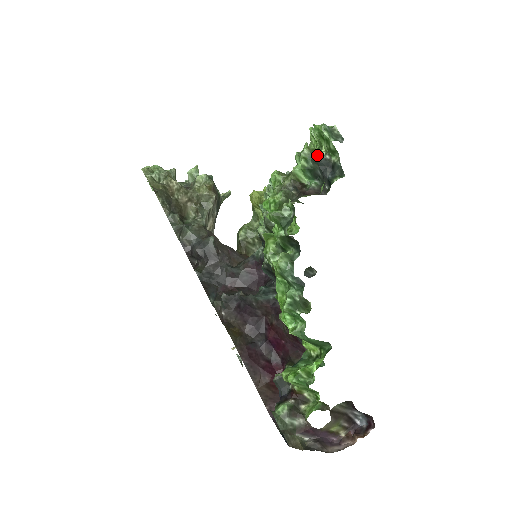
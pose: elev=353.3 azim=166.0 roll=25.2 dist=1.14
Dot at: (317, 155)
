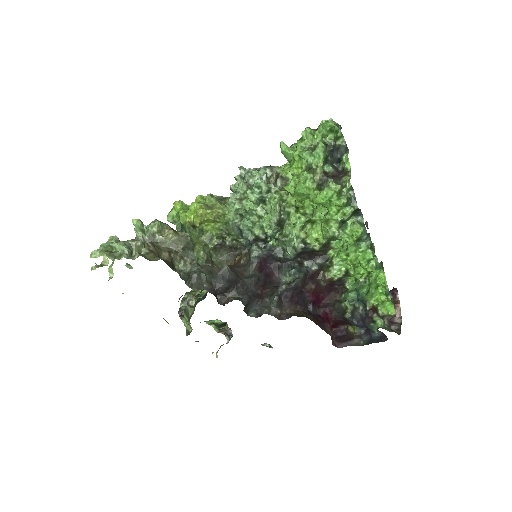
Dot at: (328, 145)
